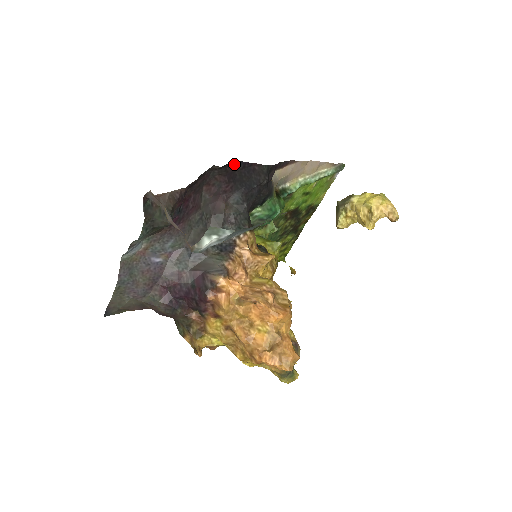
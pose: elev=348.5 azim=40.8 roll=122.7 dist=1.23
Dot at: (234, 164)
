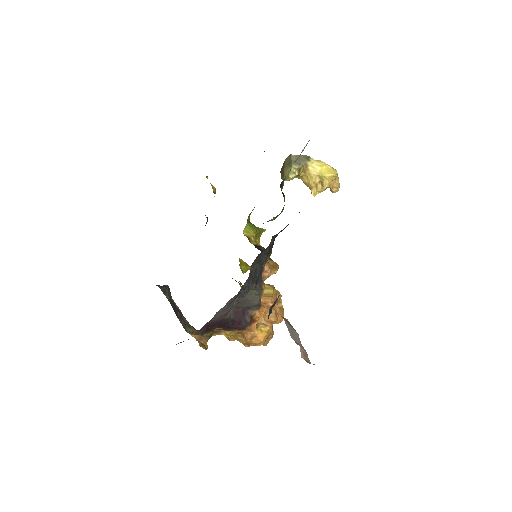
Dot at: occluded
